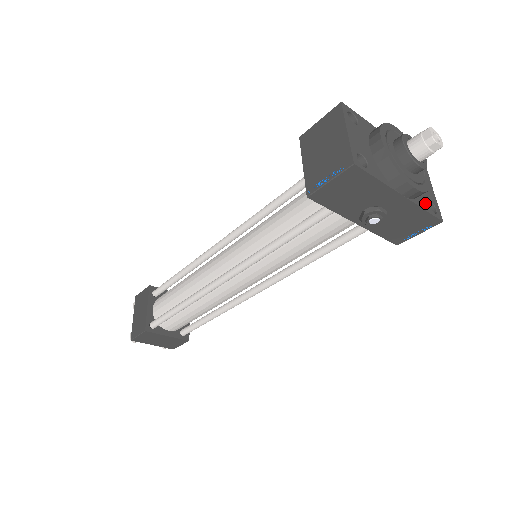
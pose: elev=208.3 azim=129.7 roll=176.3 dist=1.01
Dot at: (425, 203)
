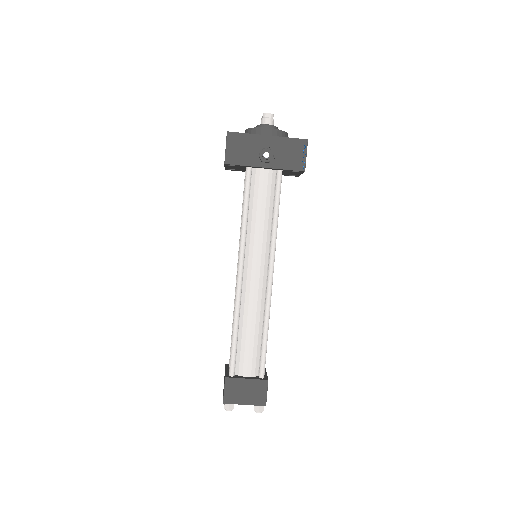
Dot at: (291, 139)
